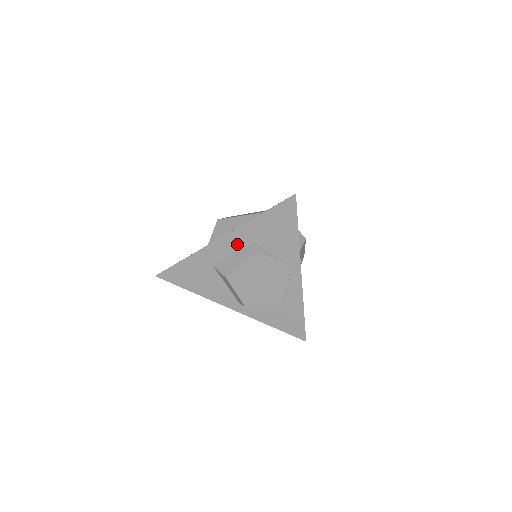
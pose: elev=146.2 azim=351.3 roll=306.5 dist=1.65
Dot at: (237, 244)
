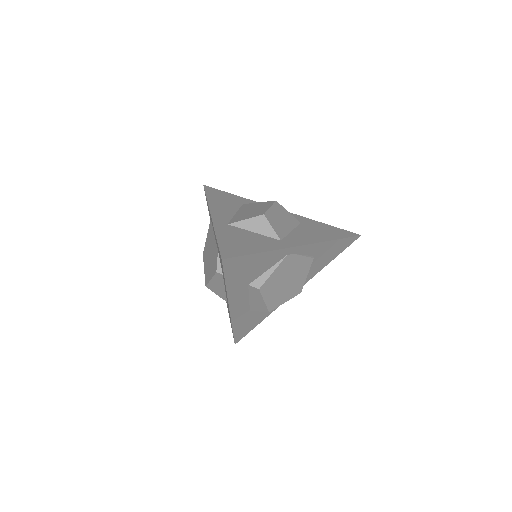
Dot at: (242, 297)
